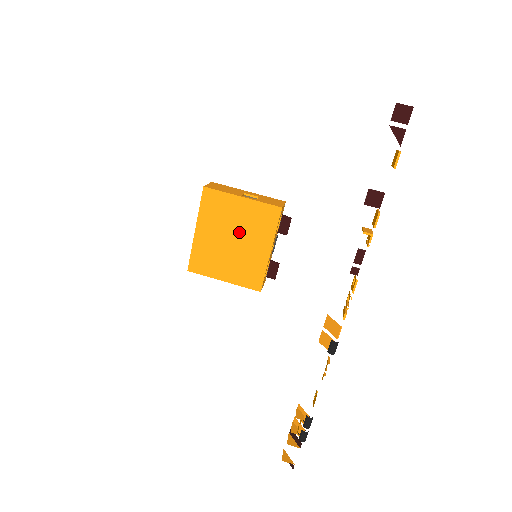
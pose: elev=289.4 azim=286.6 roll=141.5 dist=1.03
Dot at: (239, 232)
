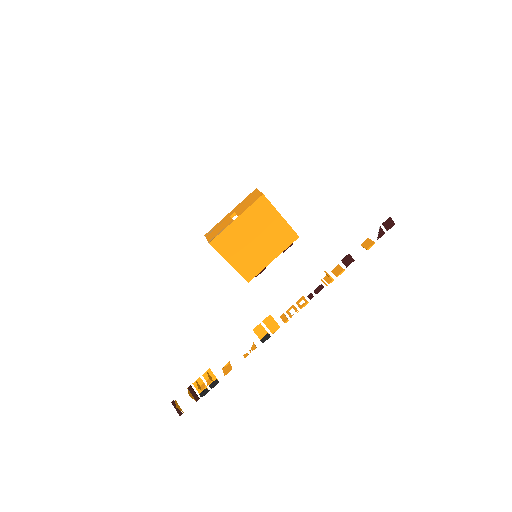
Dot at: (263, 237)
